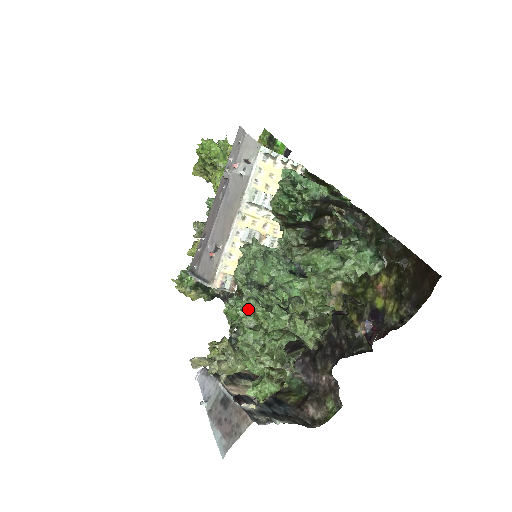
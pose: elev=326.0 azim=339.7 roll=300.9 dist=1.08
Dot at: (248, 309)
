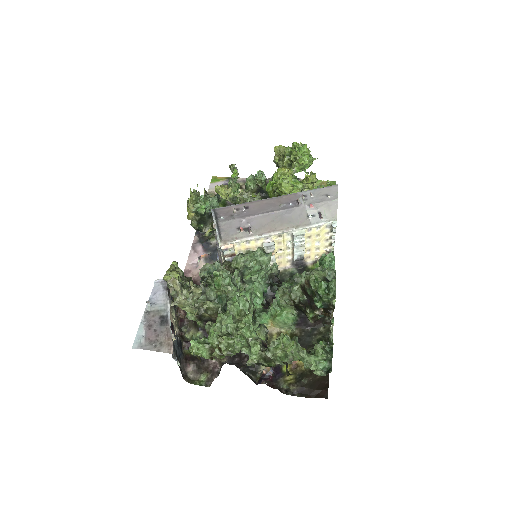
Dot at: (241, 304)
